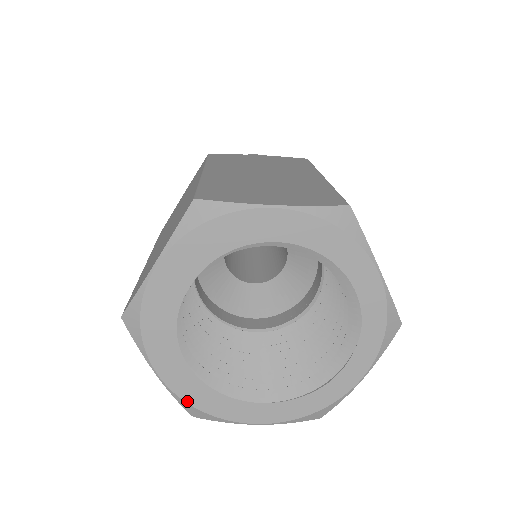
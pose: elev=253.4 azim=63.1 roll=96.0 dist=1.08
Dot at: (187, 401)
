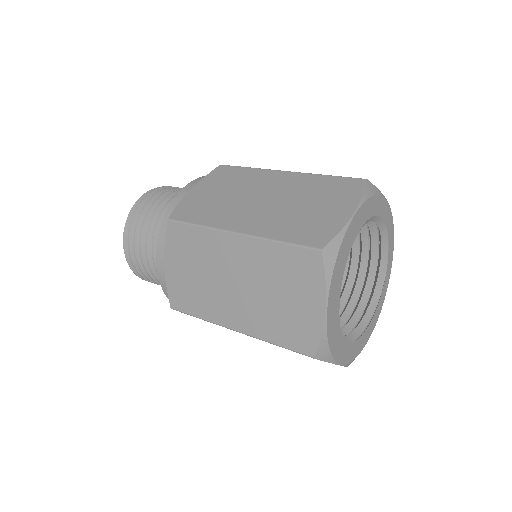
Dot at: (352, 360)
